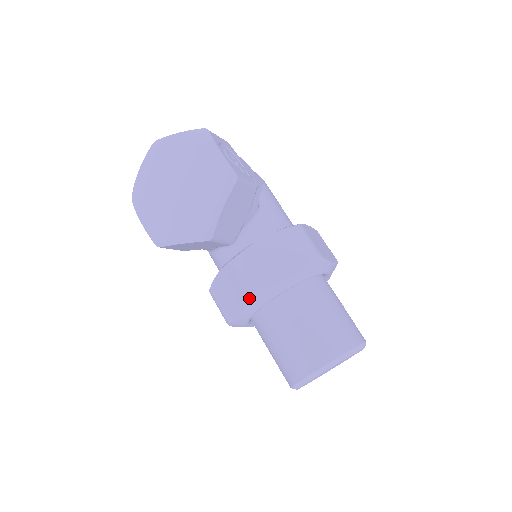
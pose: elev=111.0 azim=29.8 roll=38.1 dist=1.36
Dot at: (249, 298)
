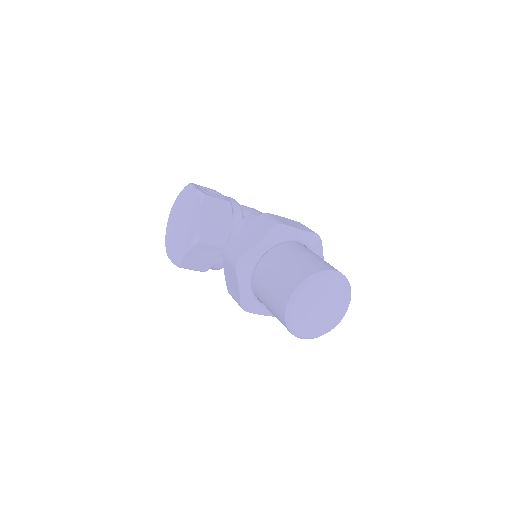
Dot at: (235, 271)
